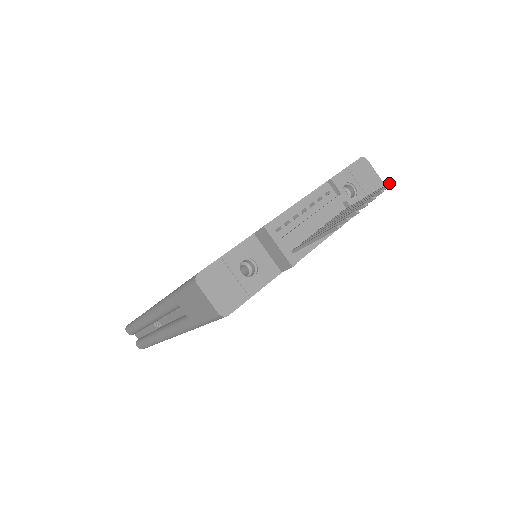
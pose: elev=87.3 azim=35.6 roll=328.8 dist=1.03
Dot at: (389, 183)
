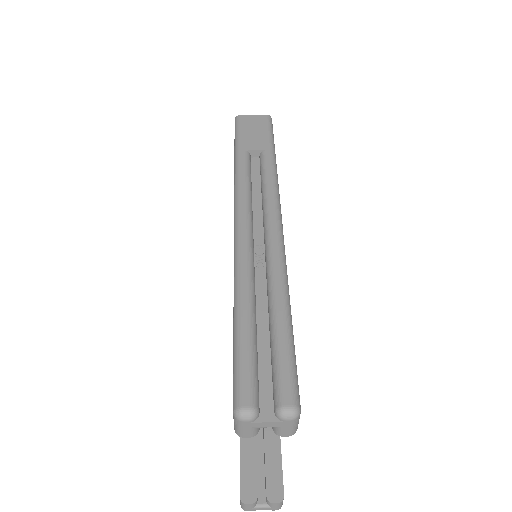
Dot at: occluded
